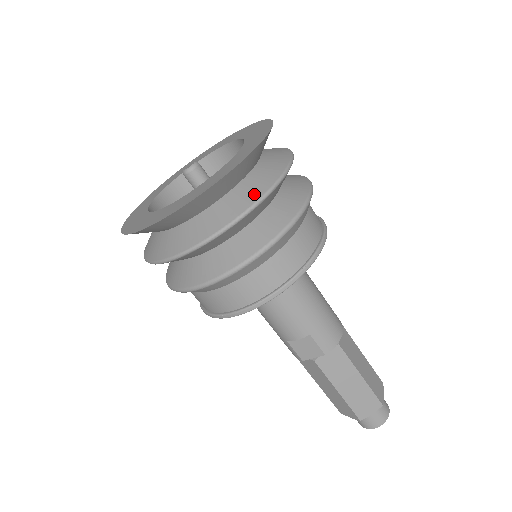
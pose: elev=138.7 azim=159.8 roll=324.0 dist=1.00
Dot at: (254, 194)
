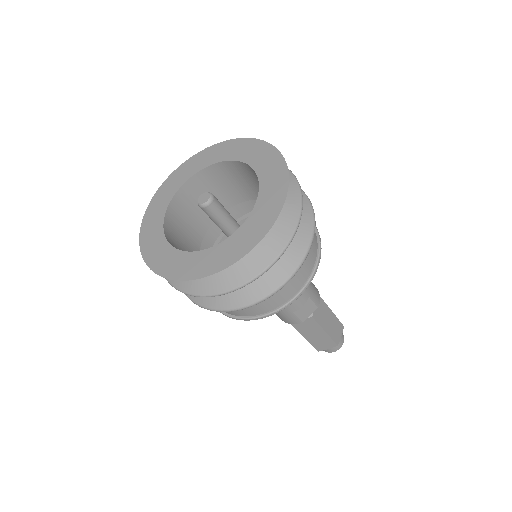
Dot at: (294, 197)
